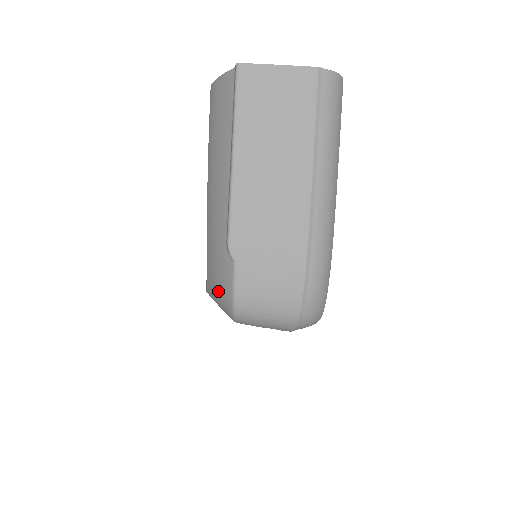
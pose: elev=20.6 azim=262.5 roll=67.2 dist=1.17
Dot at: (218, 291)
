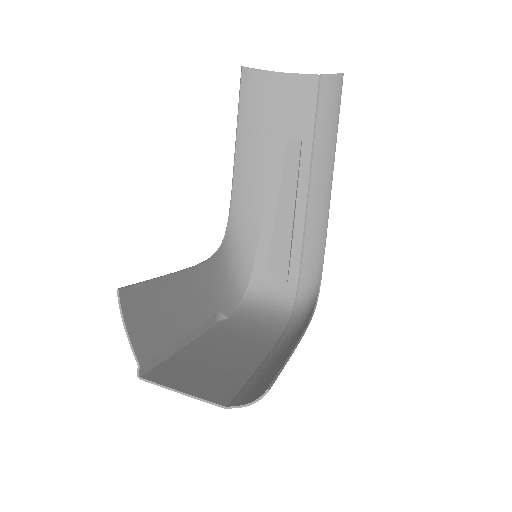
Dot at: (228, 281)
